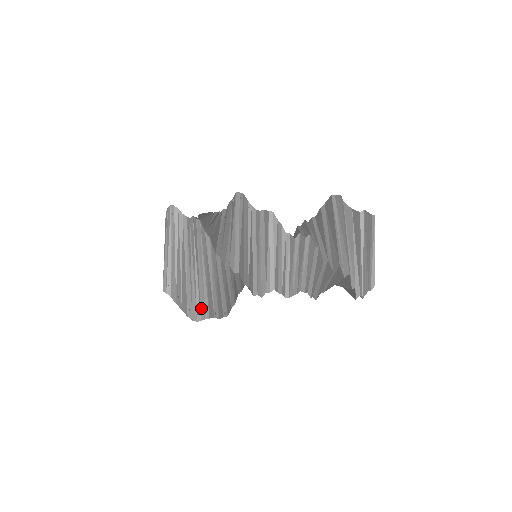
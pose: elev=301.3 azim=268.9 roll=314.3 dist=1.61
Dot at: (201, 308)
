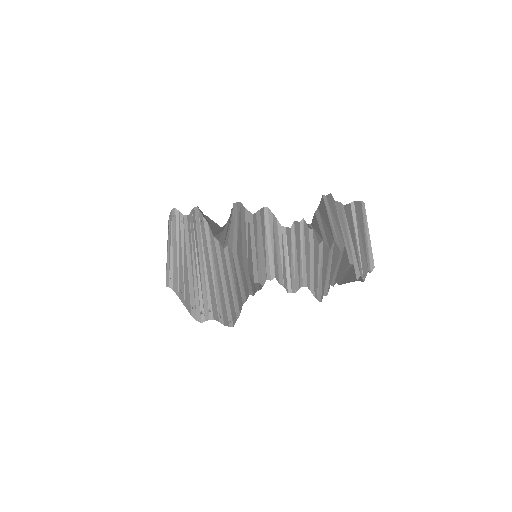
Dot at: (204, 306)
